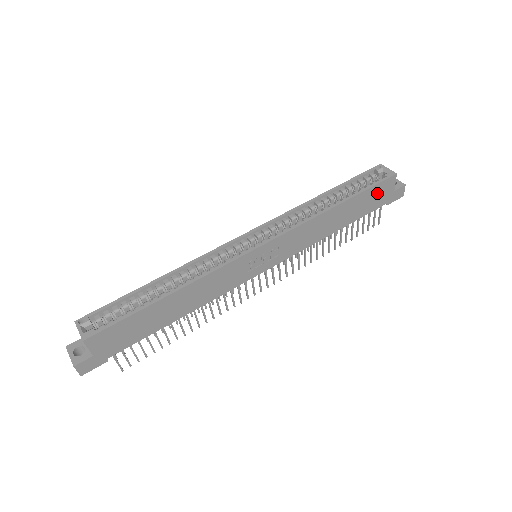
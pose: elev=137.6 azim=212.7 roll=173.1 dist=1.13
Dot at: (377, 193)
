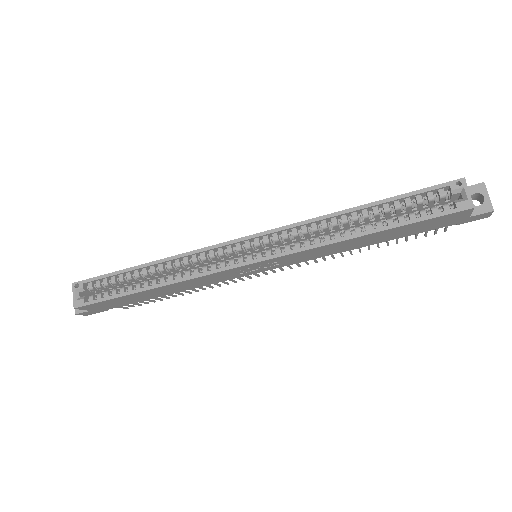
Dot at: (436, 221)
